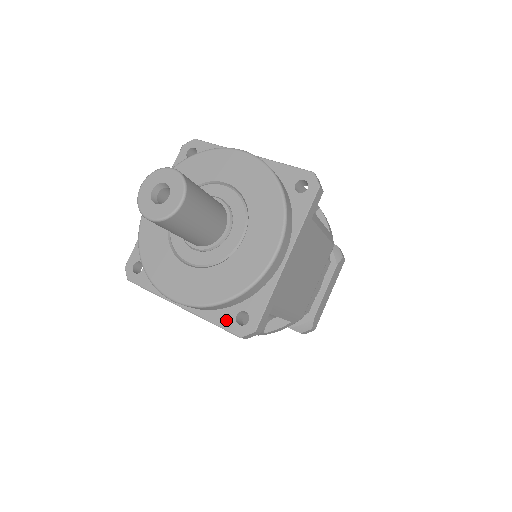
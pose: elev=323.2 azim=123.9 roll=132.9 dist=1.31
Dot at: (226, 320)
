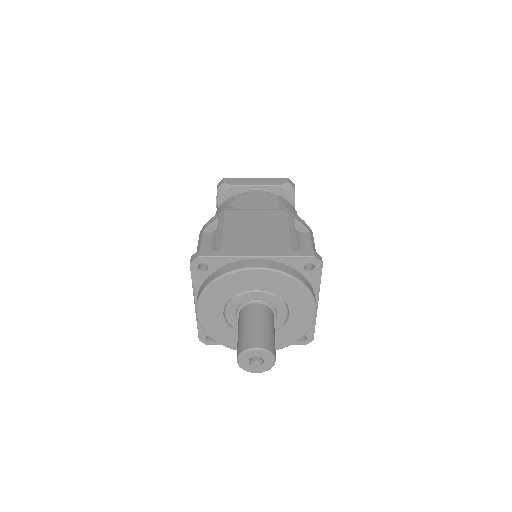
Dot at: occluded
